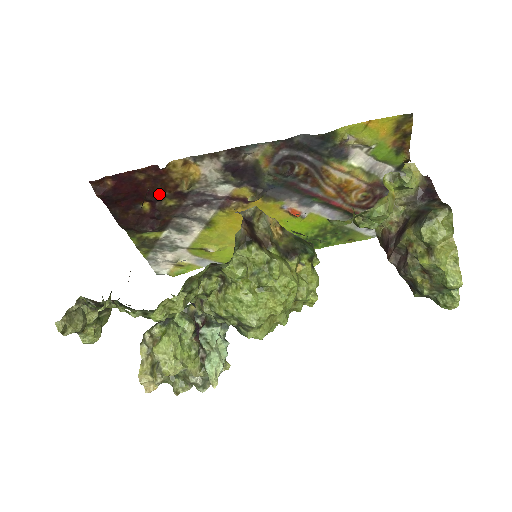
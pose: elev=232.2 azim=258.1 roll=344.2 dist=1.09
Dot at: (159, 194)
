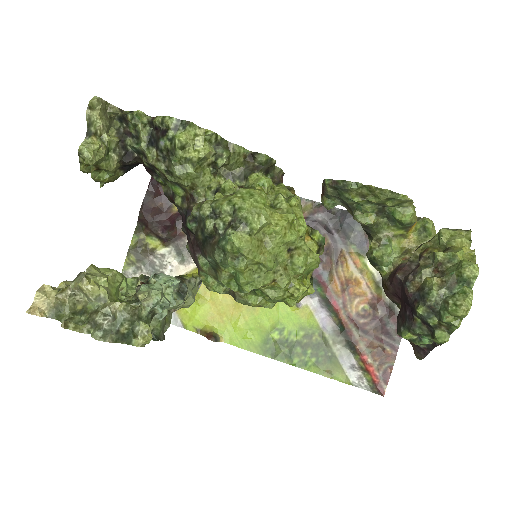
Dot at: occluded
